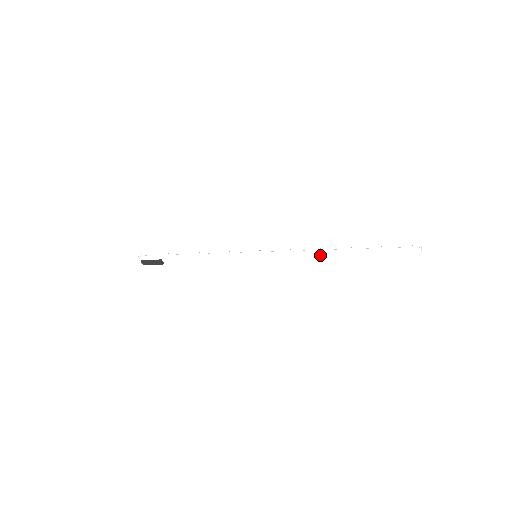
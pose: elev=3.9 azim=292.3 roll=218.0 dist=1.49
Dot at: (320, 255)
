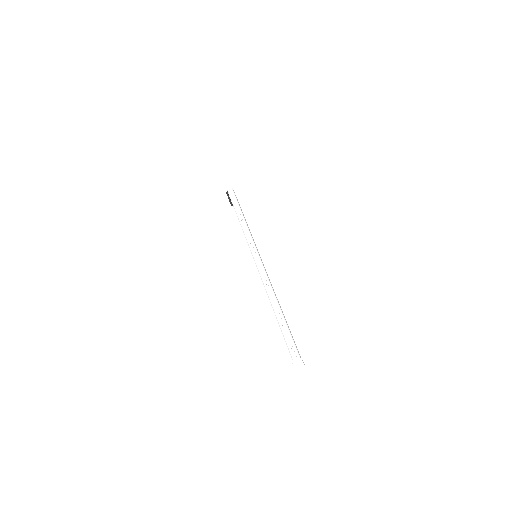
Dot at: (268, 297)
